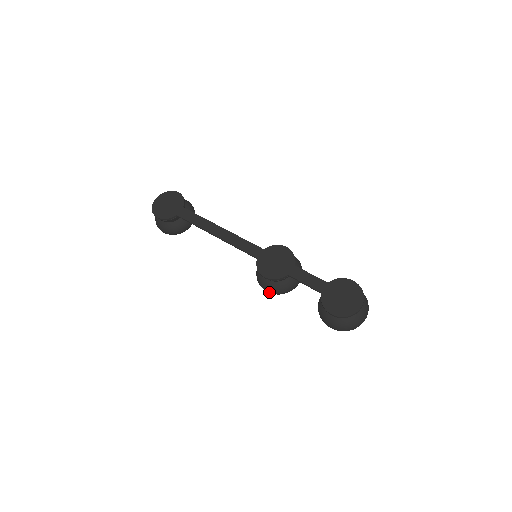
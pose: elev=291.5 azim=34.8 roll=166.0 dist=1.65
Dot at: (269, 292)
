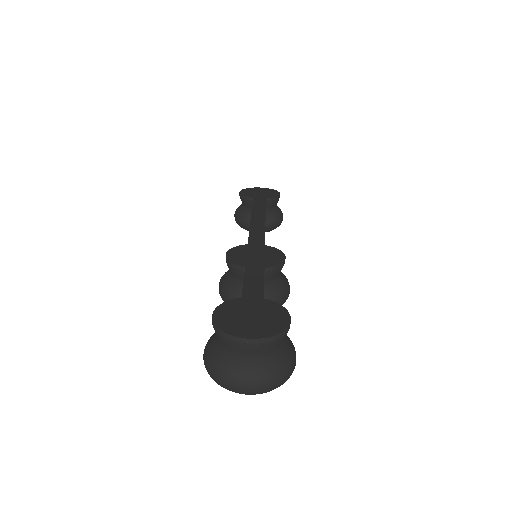
Dot at: (219, 289)
